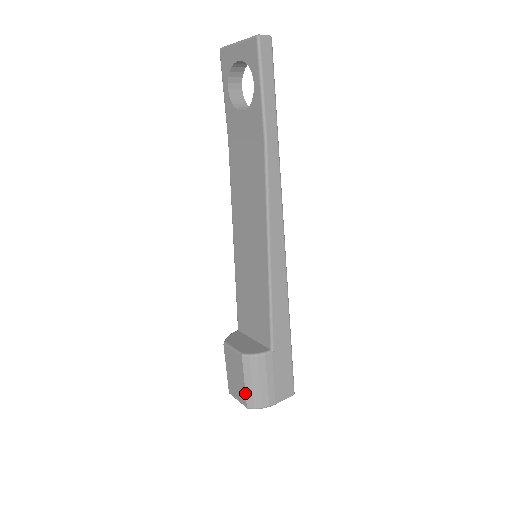
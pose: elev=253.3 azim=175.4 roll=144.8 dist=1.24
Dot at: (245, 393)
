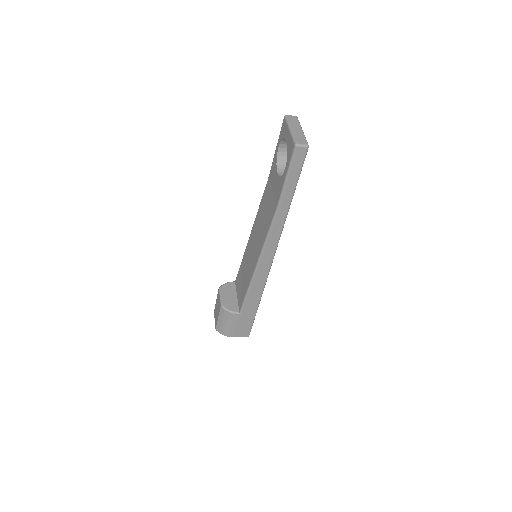
Dot at: (217, 323)
